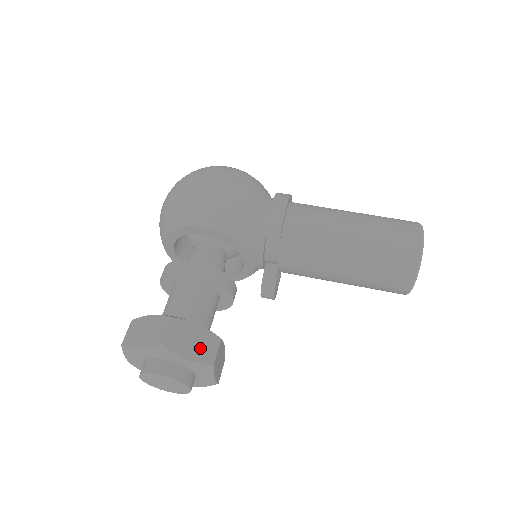
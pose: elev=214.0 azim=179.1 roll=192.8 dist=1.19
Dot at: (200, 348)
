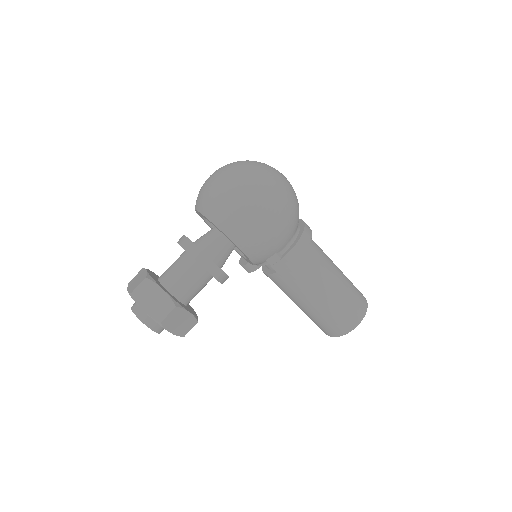
Dot at: (182, 327)
